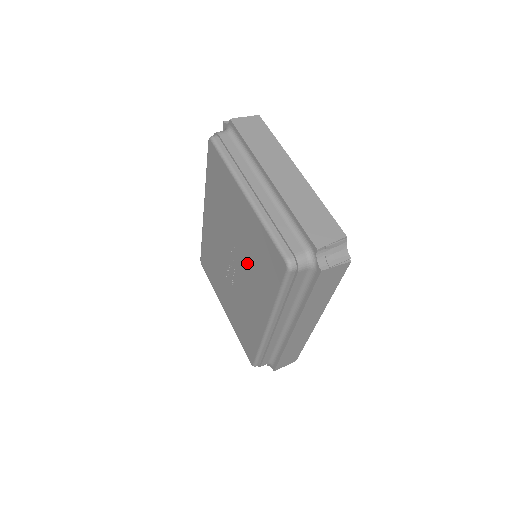
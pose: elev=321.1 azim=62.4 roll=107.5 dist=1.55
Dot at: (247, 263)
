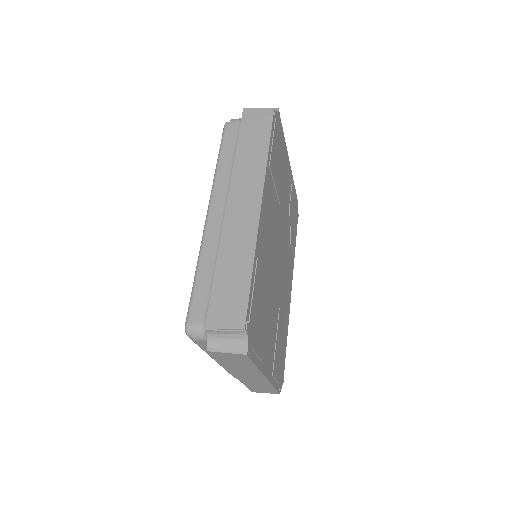
Dot at: occluded
